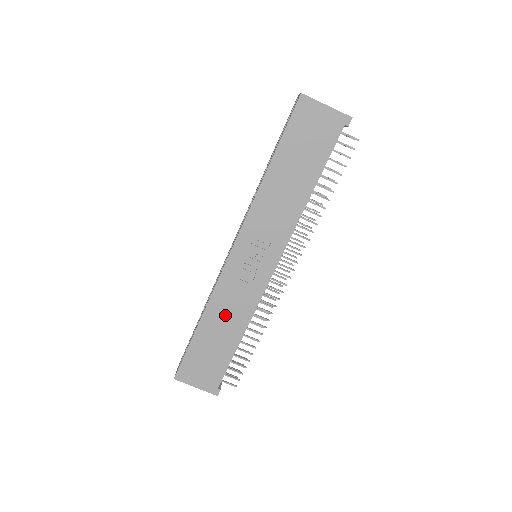
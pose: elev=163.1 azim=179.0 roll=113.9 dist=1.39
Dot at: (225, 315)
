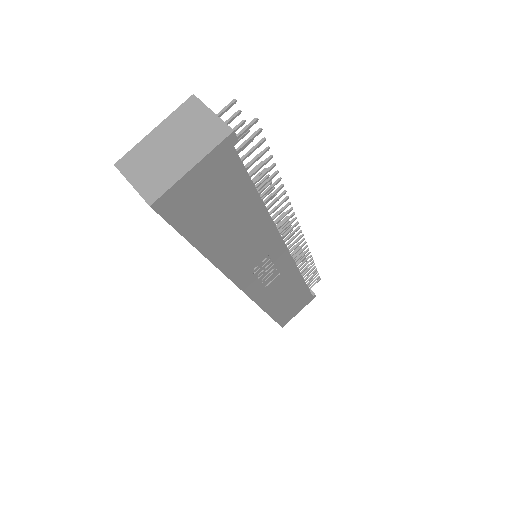
Dot at: (280, 295)
